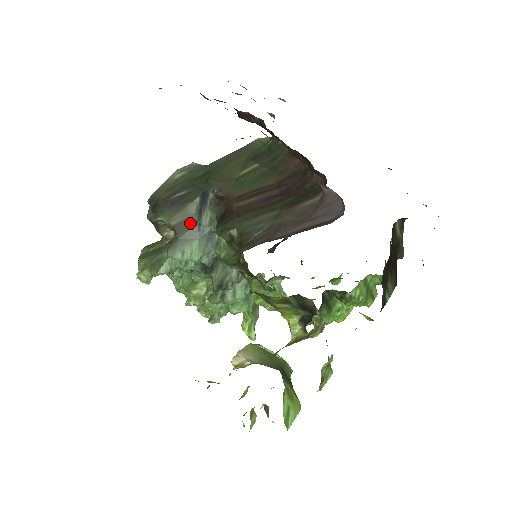
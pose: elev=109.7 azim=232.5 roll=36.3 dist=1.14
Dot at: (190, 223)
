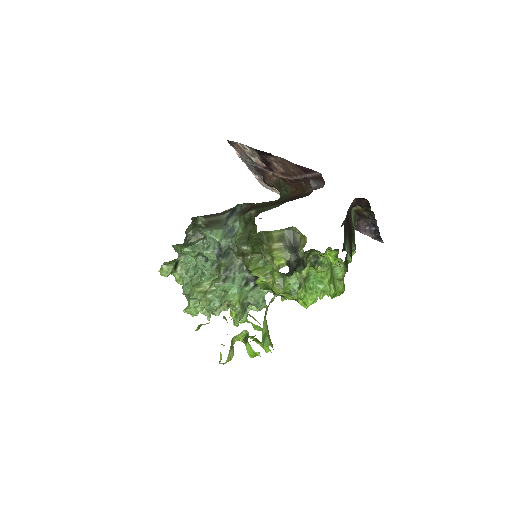
Dot at: (220, 221)
